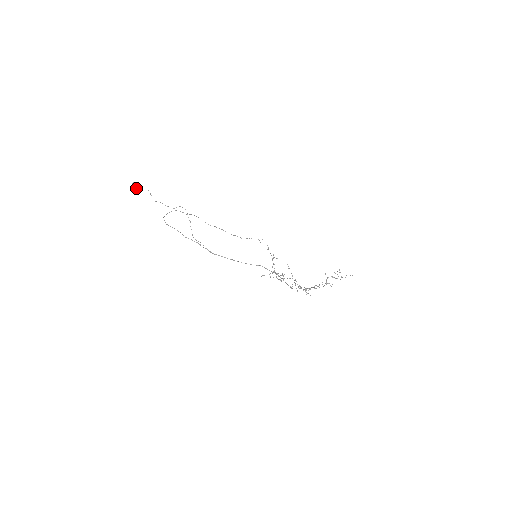
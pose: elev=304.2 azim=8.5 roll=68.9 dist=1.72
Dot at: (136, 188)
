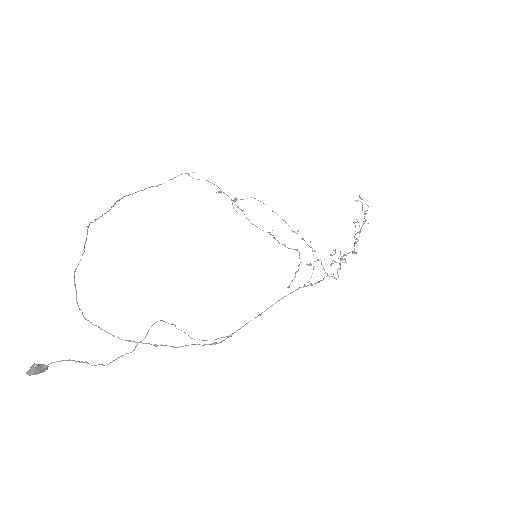
Dot at: occluded
